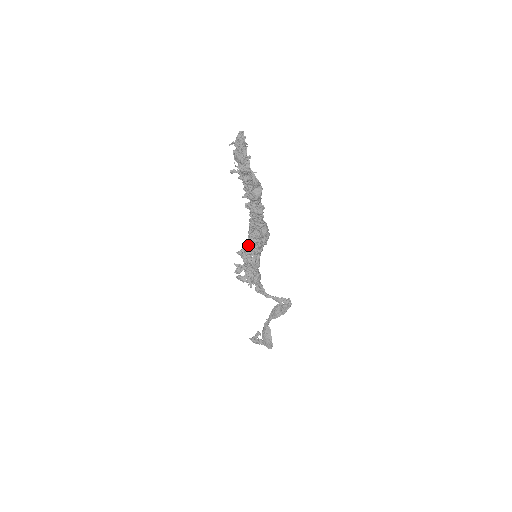
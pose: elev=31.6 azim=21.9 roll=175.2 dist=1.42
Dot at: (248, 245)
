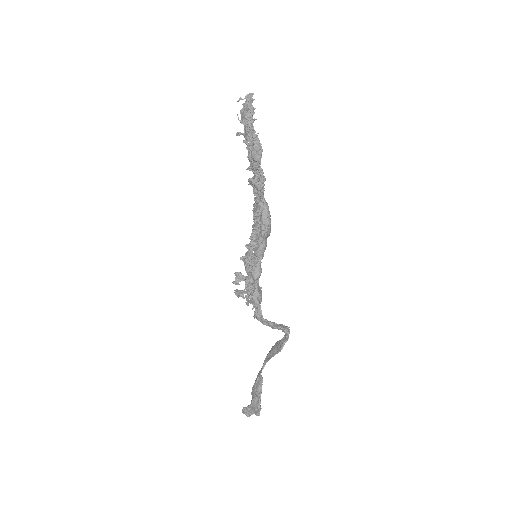
Dot at: (250, 243)
